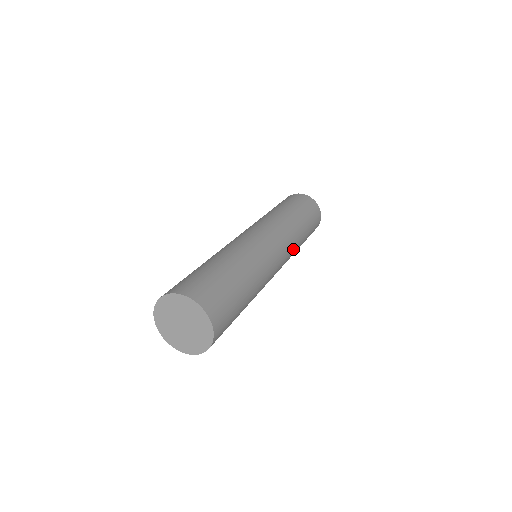
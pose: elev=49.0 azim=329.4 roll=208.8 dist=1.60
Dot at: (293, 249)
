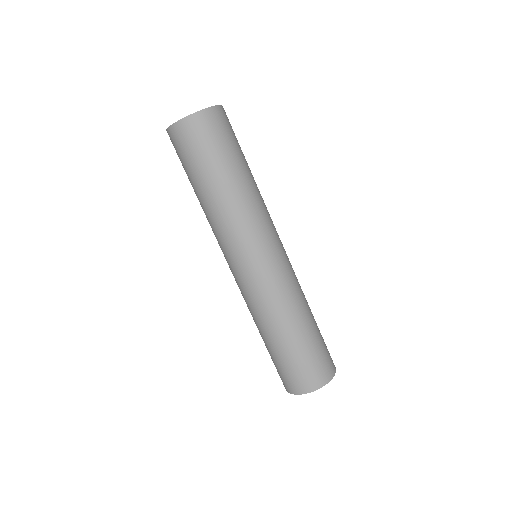
Dot at: (266, 209)
